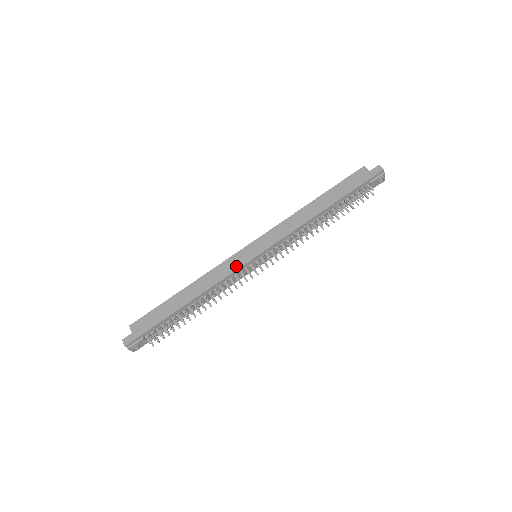
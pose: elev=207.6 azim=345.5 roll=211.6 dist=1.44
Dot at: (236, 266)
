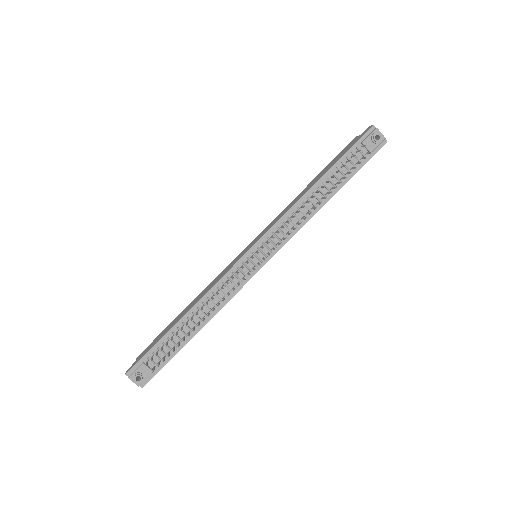
Dot at: (231, 266)
